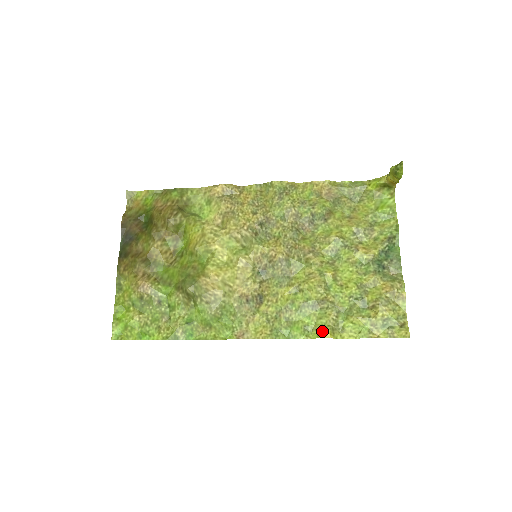
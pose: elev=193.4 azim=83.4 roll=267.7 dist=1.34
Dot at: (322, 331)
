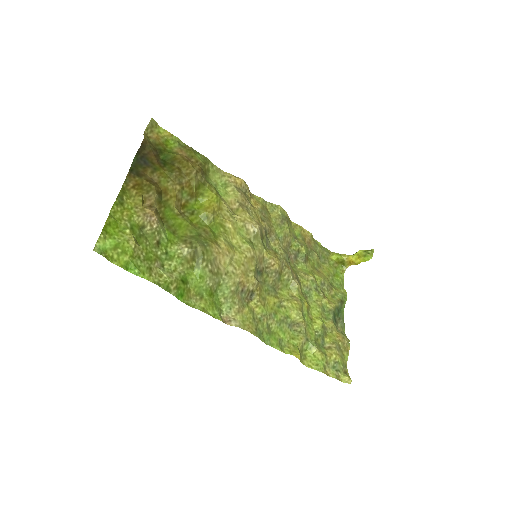
Dot at: (294, 350)
